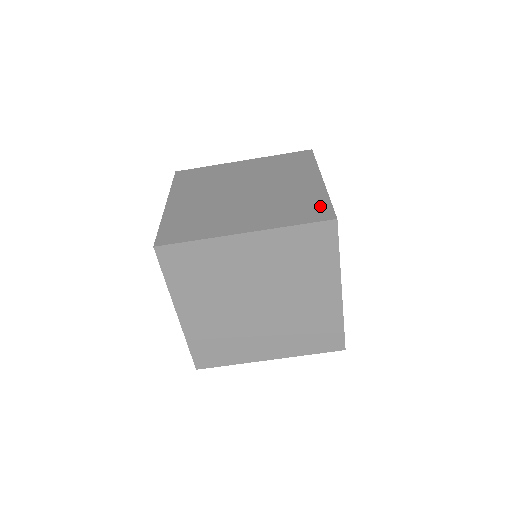
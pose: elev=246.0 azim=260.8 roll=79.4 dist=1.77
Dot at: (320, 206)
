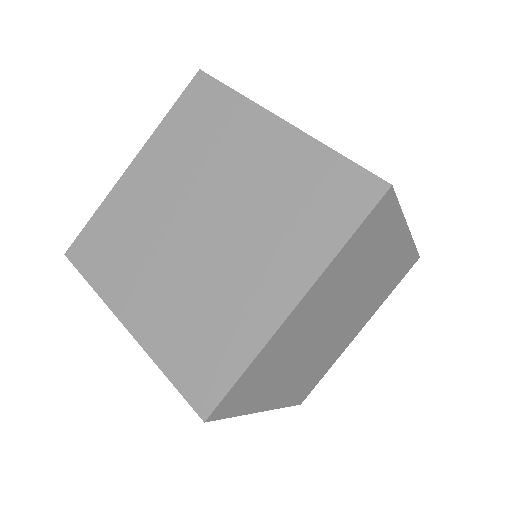
Dot at: (340, 177)
